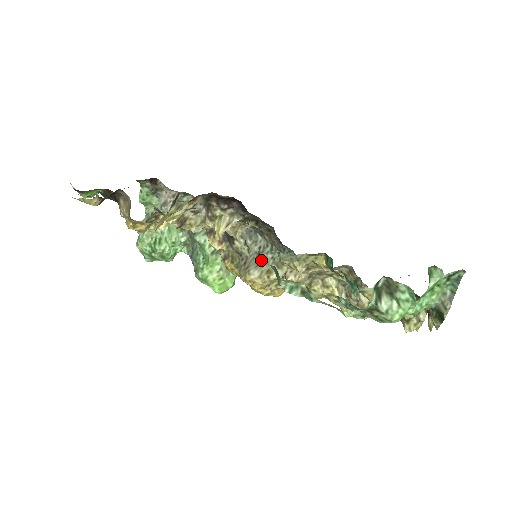
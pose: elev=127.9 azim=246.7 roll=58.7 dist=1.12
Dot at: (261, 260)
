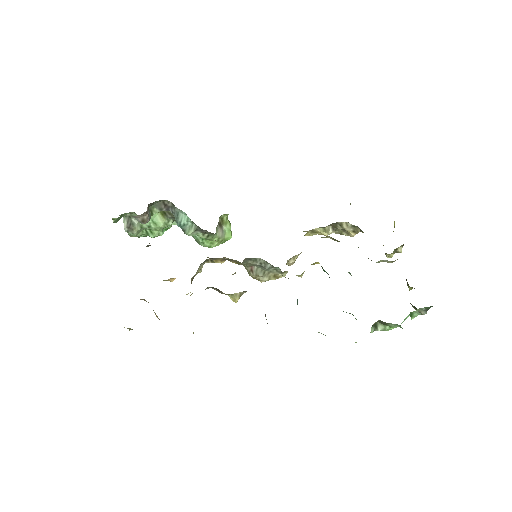
Dot at: (265, 270)
